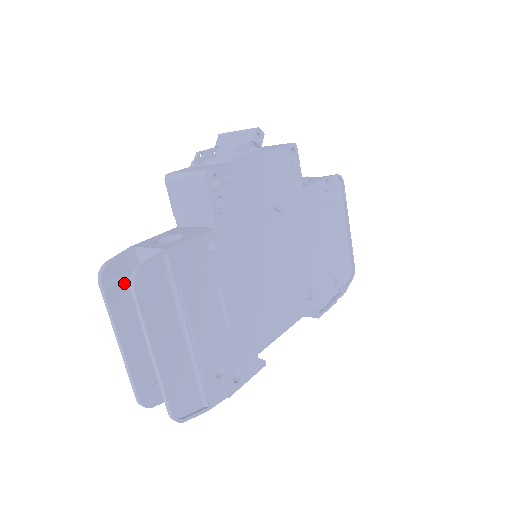
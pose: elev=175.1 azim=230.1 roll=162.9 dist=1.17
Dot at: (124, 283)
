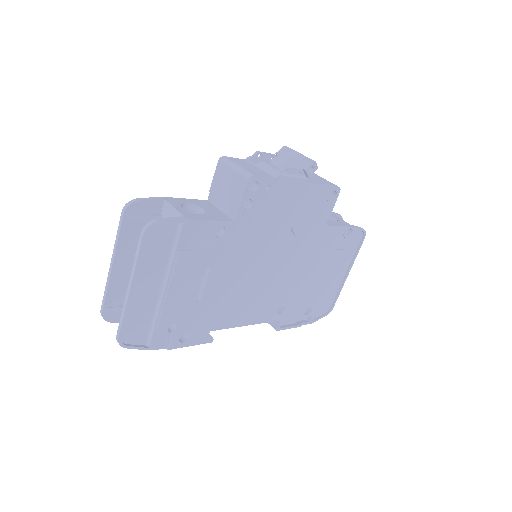
Dot at: (141, 221)
